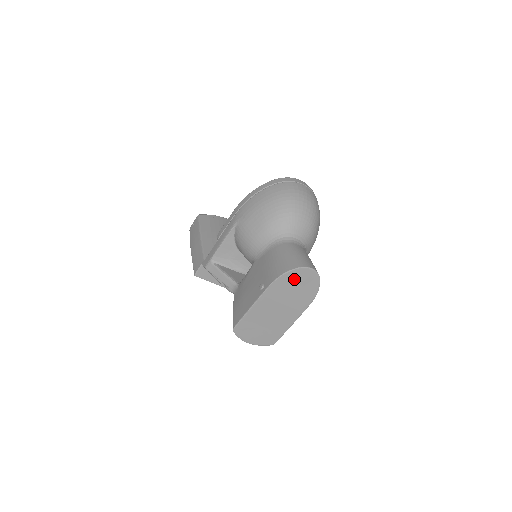
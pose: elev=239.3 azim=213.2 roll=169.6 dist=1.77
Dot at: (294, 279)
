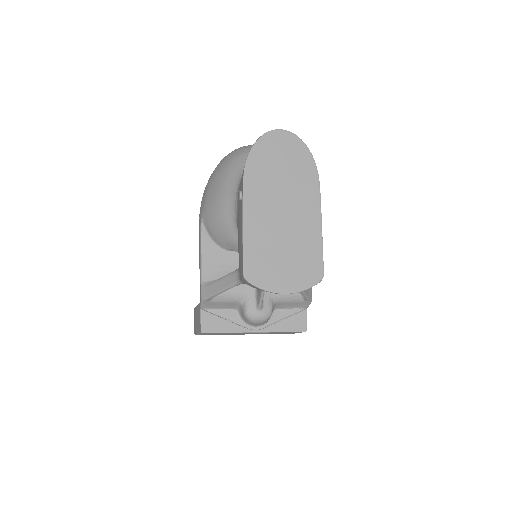
Dot at: (268, 154)
